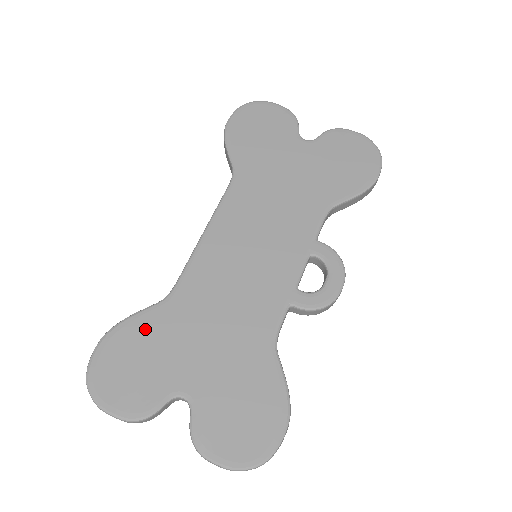
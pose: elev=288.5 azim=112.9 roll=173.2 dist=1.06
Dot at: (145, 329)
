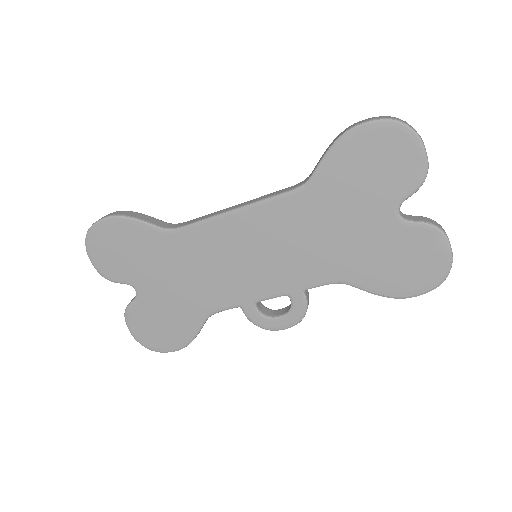
Dot at: (140, 237)
